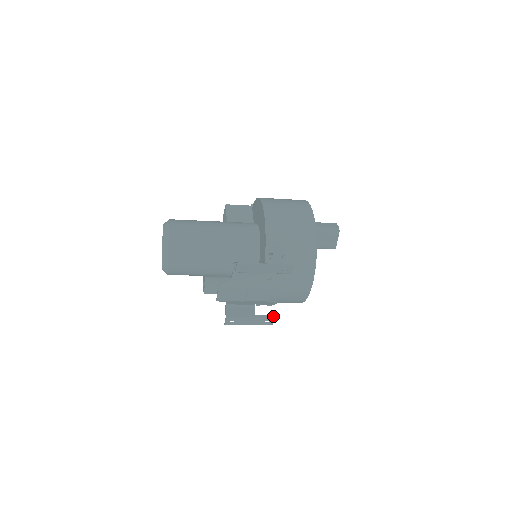
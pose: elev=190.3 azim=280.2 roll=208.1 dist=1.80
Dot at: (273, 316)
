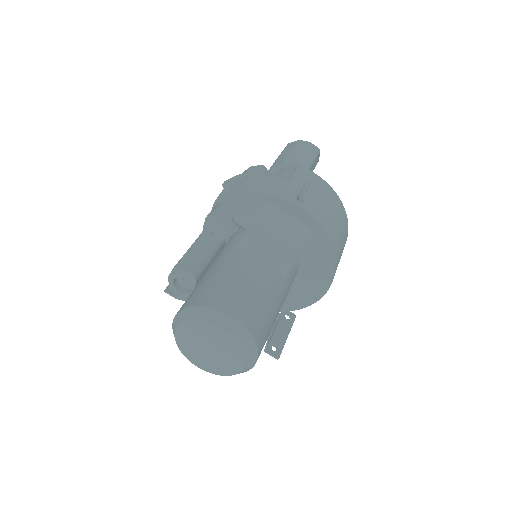
Dot at: occluded
